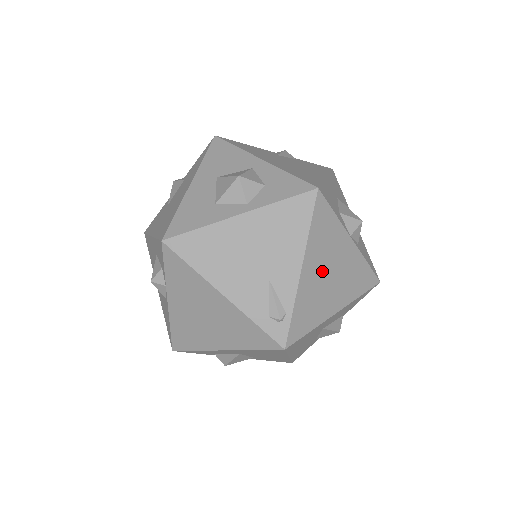
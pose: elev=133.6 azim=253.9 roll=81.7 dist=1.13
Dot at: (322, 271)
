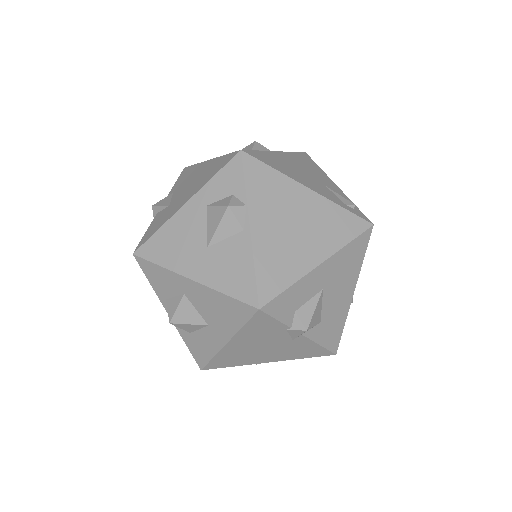
Dot at: occluded
